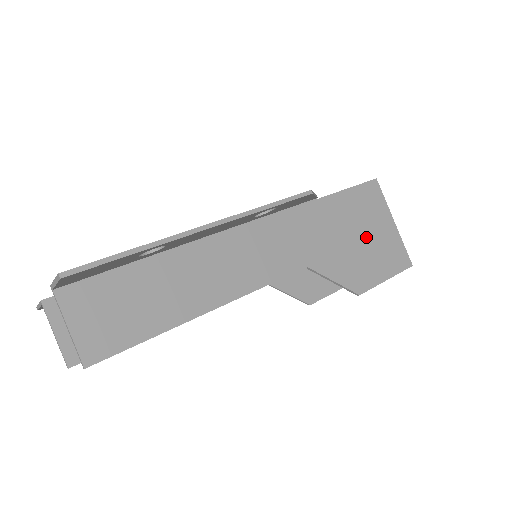
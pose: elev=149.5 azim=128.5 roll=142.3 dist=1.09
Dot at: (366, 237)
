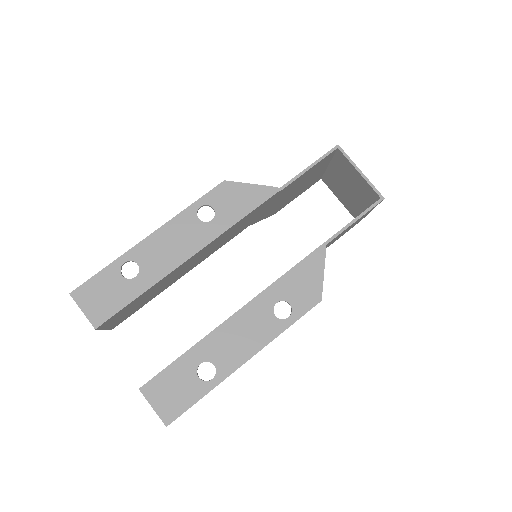
Dot at: occluded
